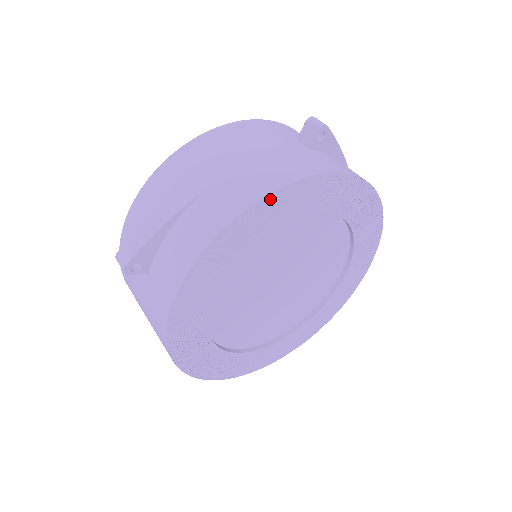
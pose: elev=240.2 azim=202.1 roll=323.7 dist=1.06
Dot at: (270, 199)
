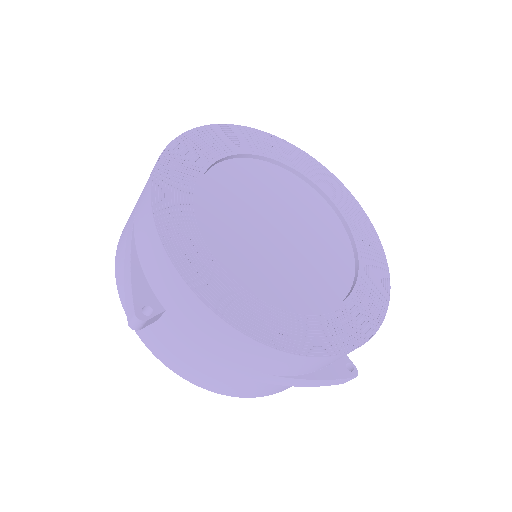
Dot at: (163, 163)
